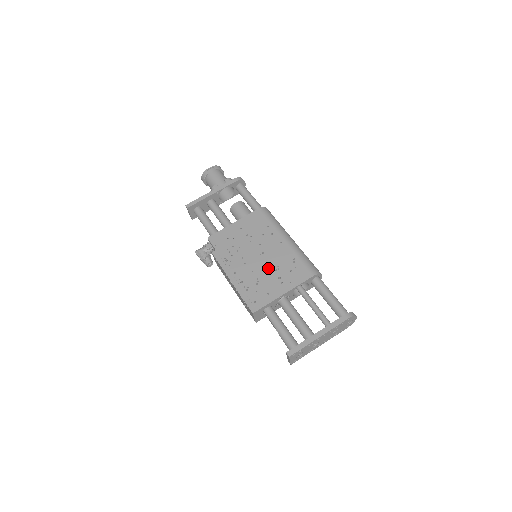
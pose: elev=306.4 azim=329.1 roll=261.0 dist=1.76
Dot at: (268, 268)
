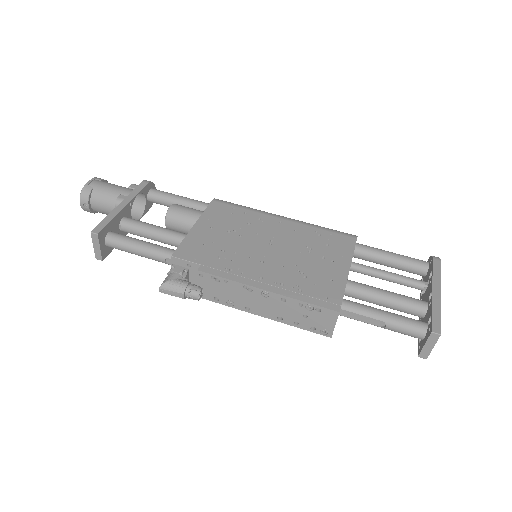
Dot at: (297, 253)
